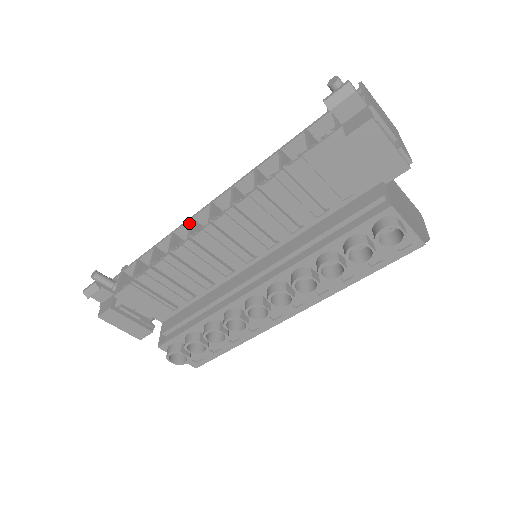
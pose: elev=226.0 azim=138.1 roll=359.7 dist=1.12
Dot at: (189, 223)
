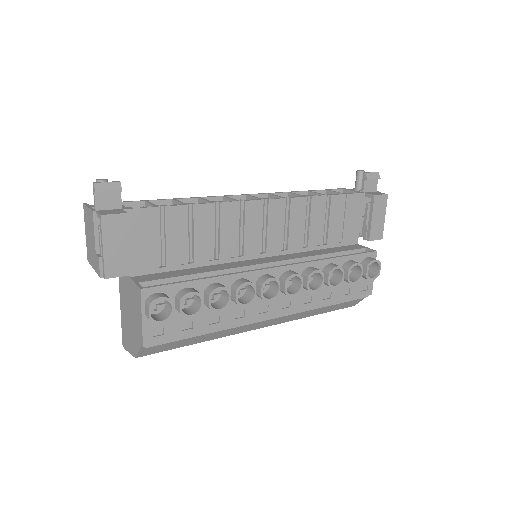
Dot at: (226, 196)
